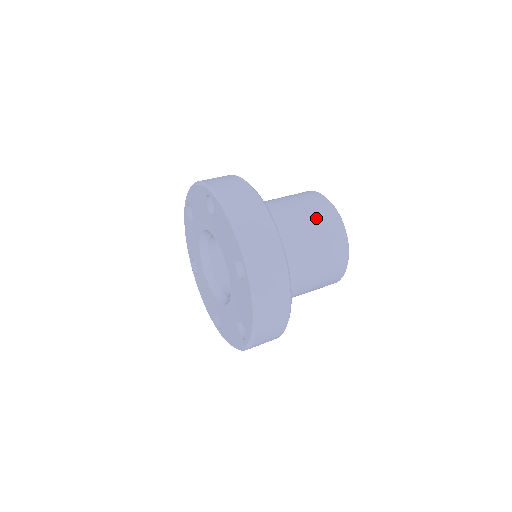
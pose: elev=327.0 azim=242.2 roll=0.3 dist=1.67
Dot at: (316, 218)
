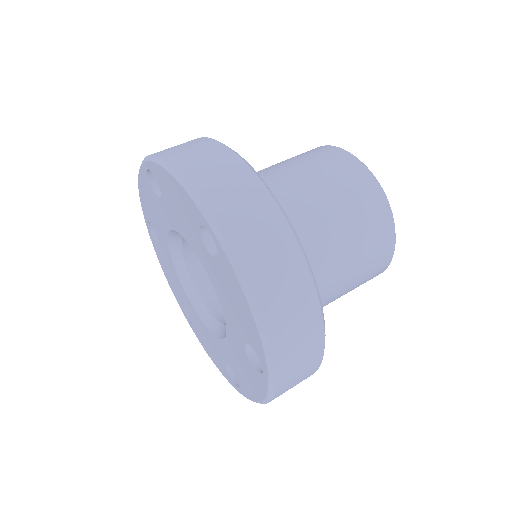
Dot at: (363, 233)
